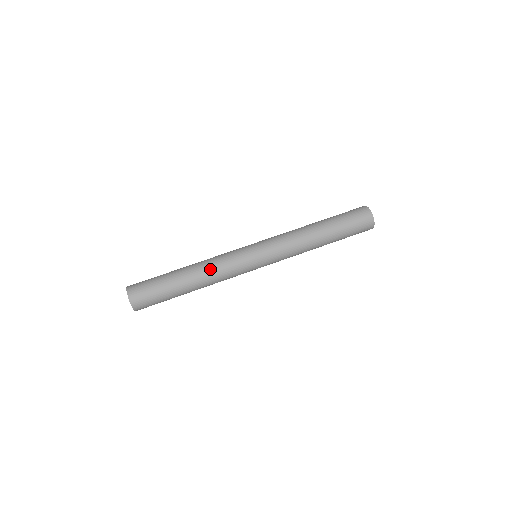
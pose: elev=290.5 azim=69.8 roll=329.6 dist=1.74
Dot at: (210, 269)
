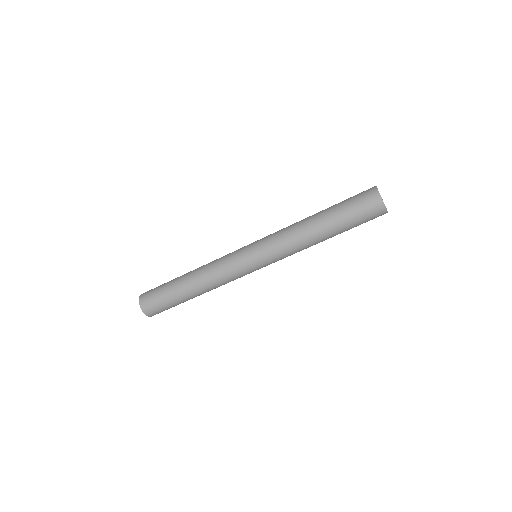
Dot at: (208, 277)
